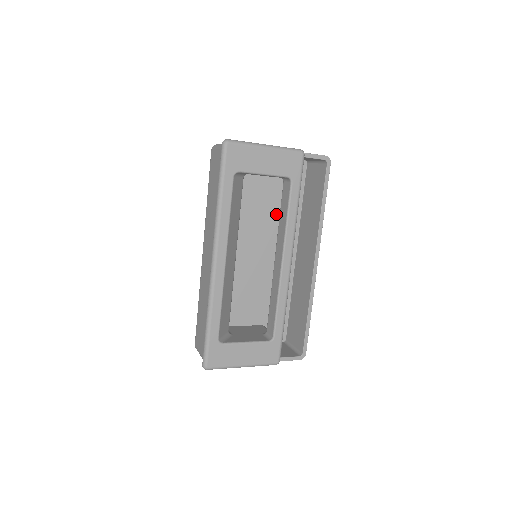
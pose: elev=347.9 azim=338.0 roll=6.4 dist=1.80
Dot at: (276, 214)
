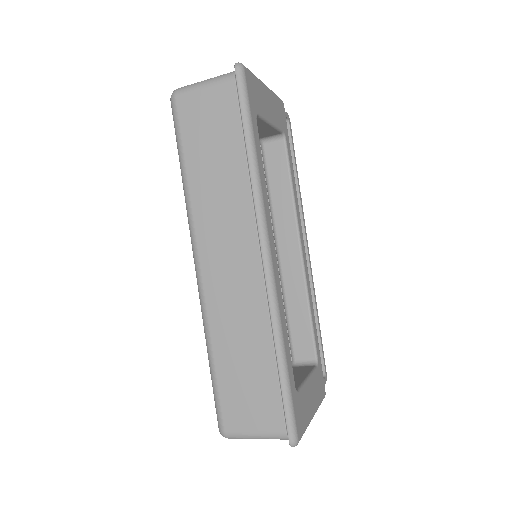
Dot at: occluded
